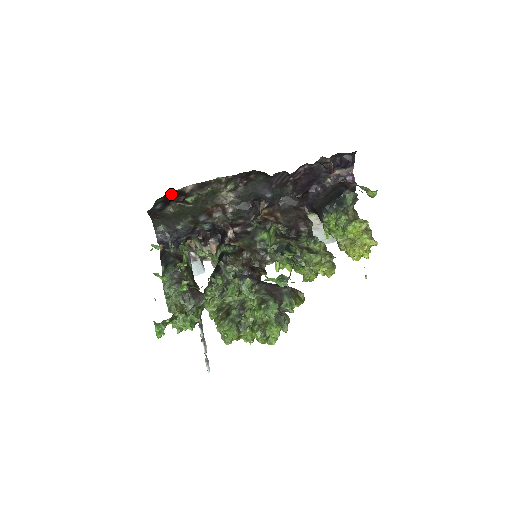
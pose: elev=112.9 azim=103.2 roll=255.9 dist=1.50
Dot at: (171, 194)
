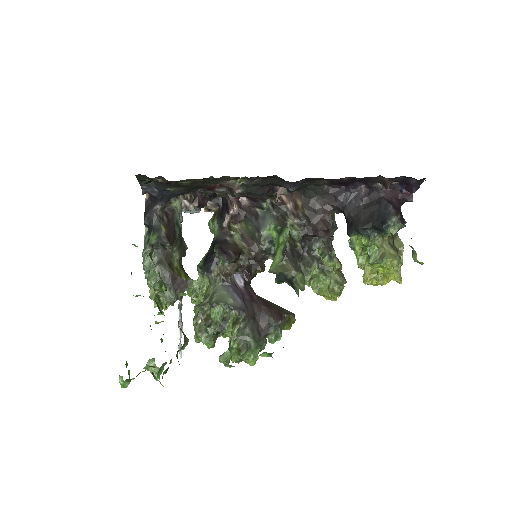
Dot at: occluded
